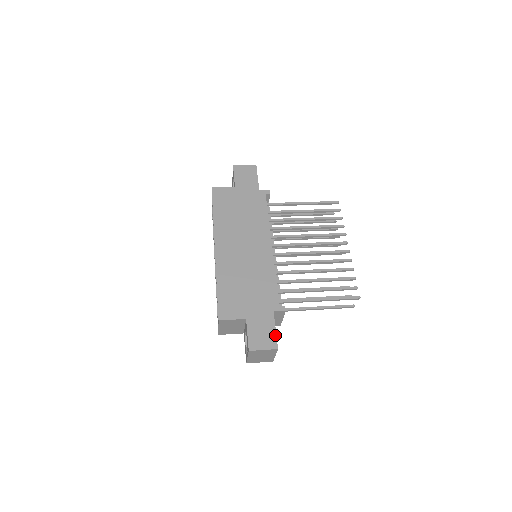
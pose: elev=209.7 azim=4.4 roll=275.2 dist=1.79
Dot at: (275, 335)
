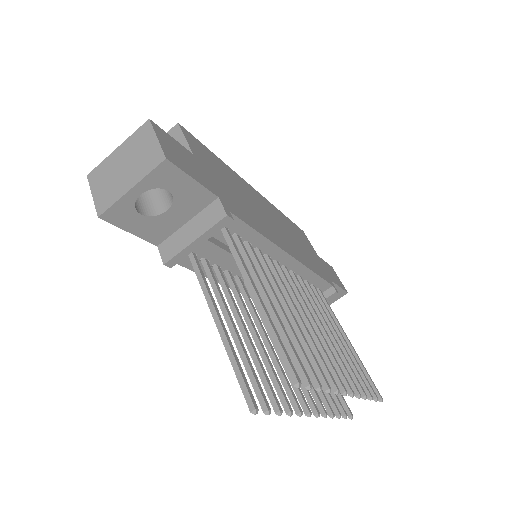
Dot at: (187, 172)
